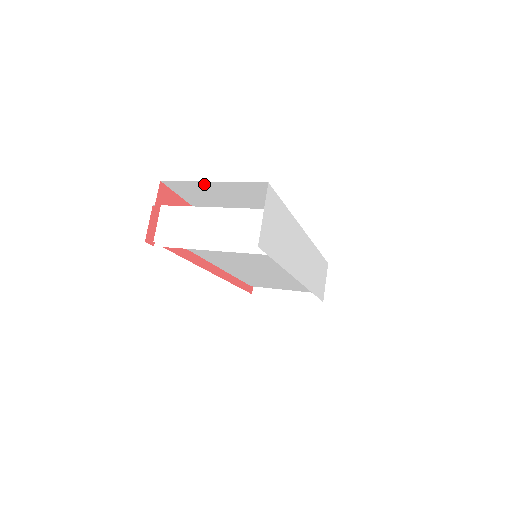
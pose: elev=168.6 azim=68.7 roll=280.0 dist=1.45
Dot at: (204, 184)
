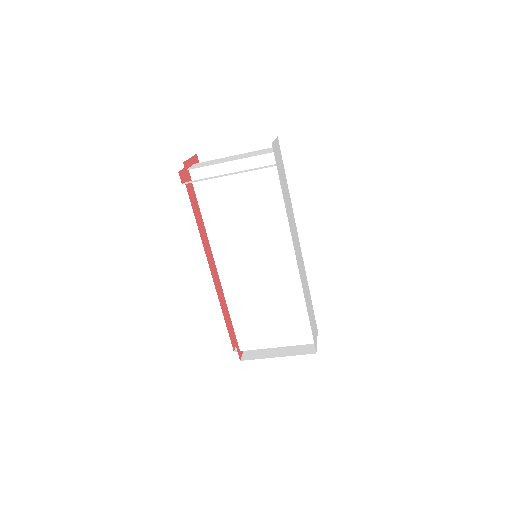
Dot at: (229, 152)
